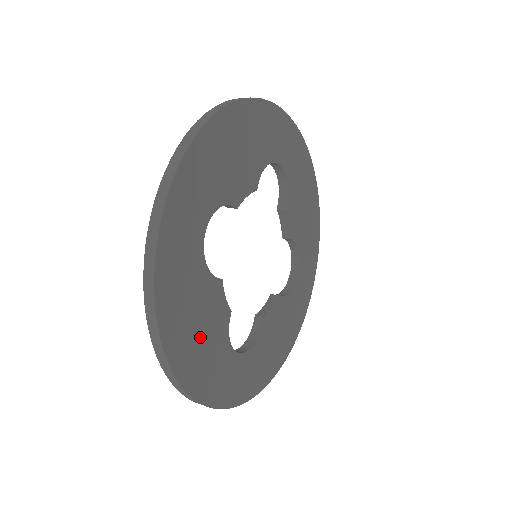
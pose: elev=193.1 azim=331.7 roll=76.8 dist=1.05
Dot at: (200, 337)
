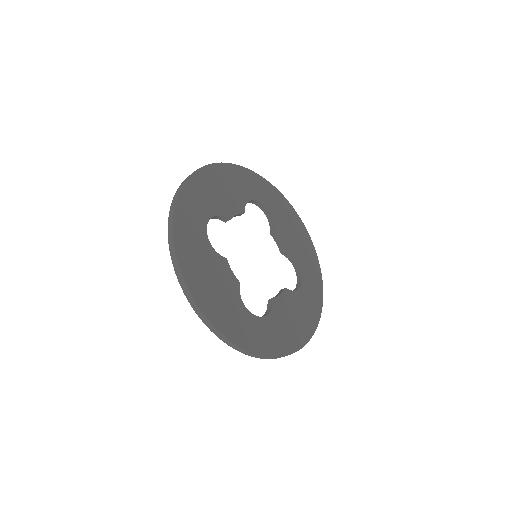
Dot at: (215, 289)
